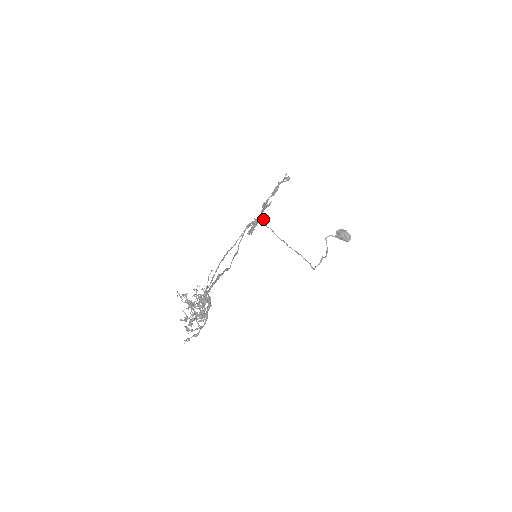
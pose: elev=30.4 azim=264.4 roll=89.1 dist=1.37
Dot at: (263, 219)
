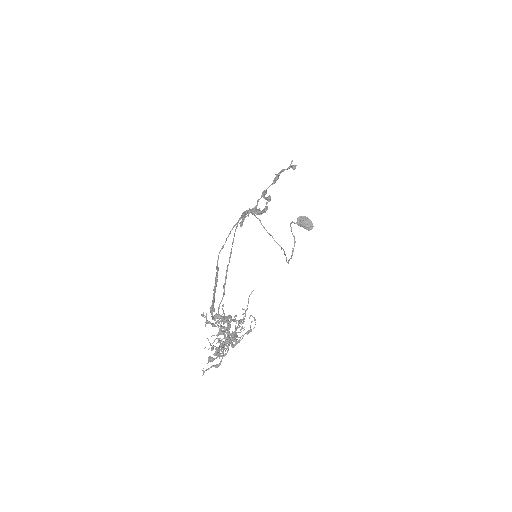
Dot at: (259, 210)
